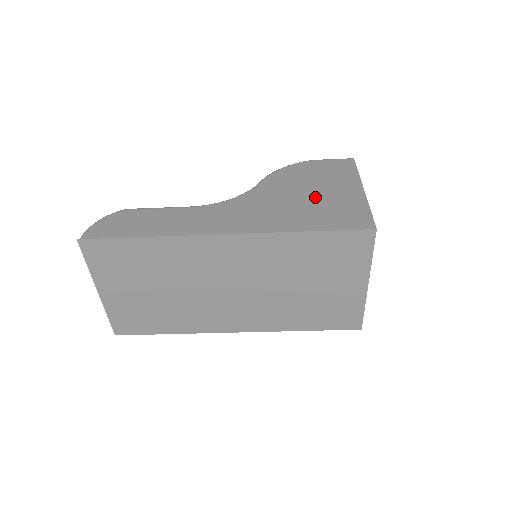
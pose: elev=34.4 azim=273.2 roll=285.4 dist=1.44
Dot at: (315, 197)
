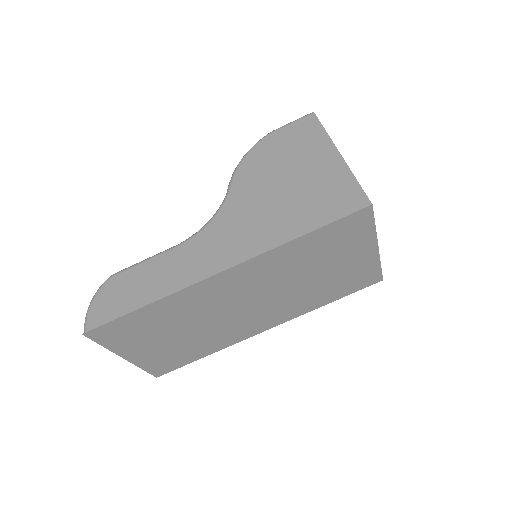
Dot at: (294, 185)
